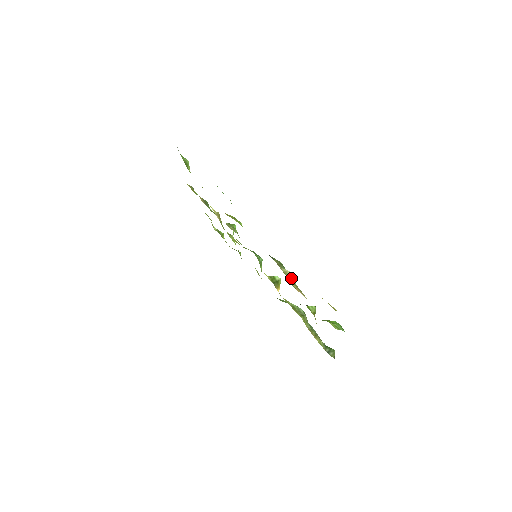
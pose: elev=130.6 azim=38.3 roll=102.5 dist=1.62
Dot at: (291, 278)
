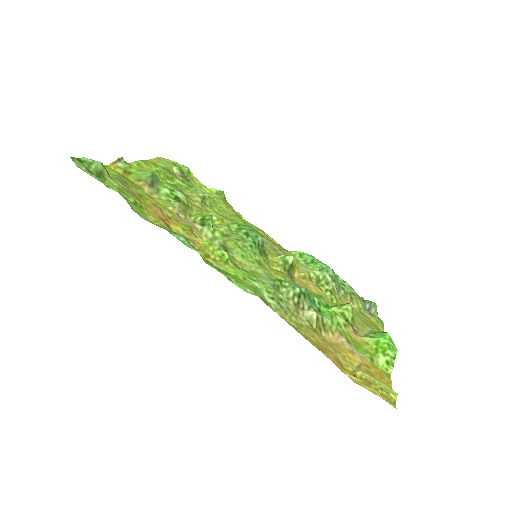
Dot at: (319, 320)
